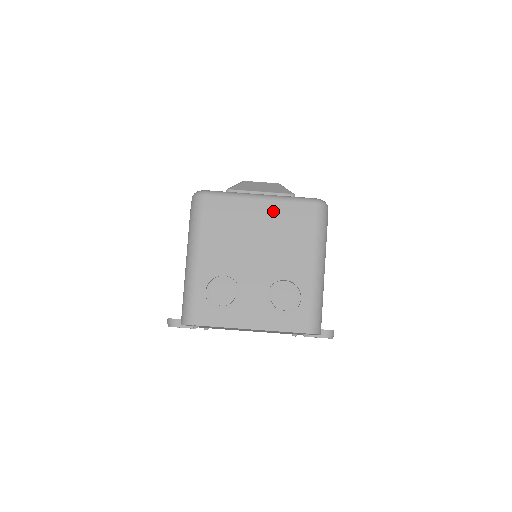
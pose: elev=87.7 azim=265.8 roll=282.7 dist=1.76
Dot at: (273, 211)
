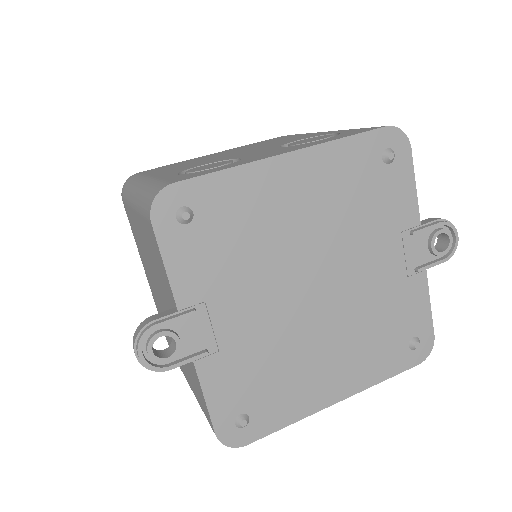
Dot at: occluded
